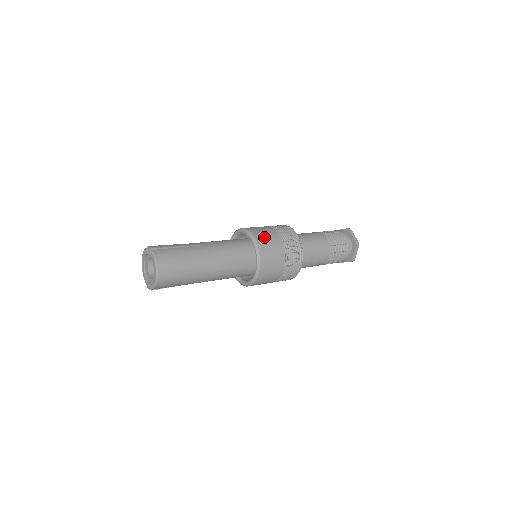
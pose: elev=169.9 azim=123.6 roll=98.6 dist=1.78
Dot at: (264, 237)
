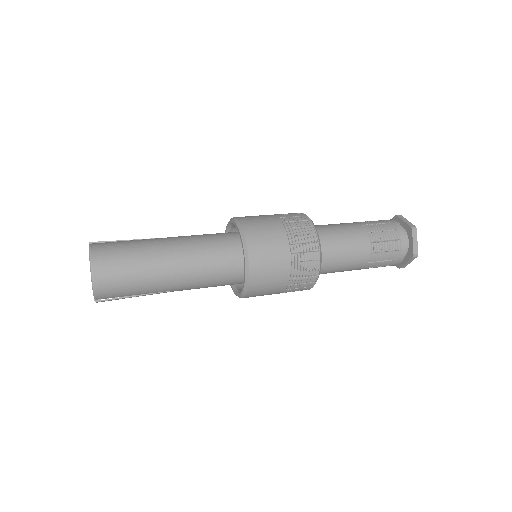
Dot at: (253, 219)
